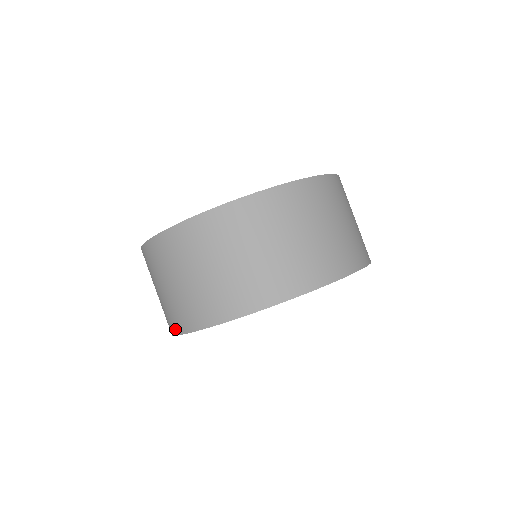
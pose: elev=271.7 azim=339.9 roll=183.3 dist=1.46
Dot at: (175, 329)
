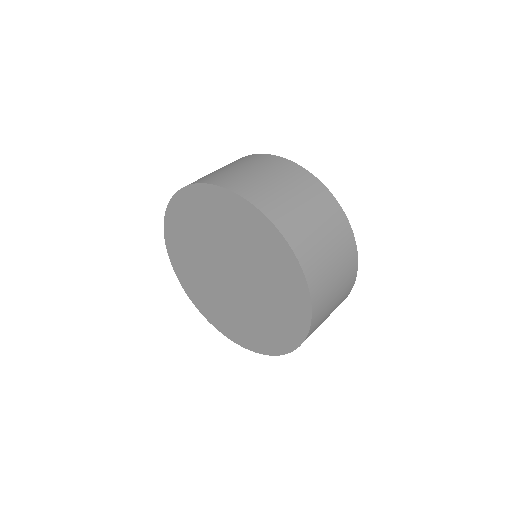
Dot at: (210, 181)
